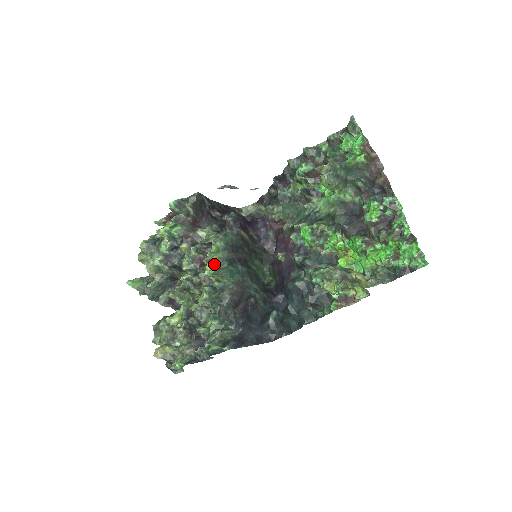
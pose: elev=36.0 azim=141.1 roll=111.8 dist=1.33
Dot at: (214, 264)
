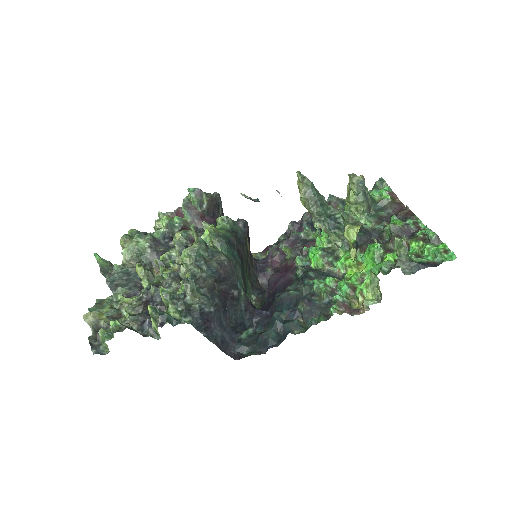
Dot at: occluded
